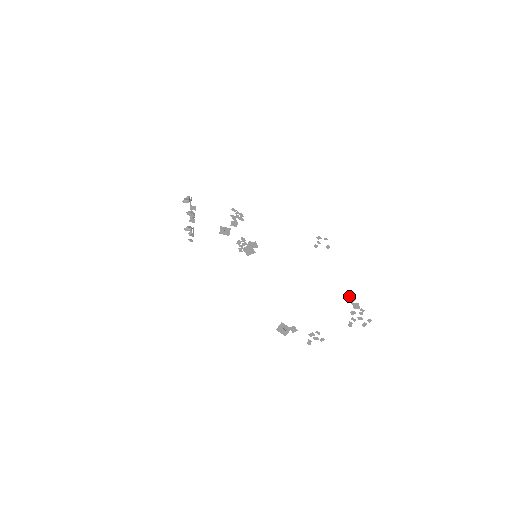
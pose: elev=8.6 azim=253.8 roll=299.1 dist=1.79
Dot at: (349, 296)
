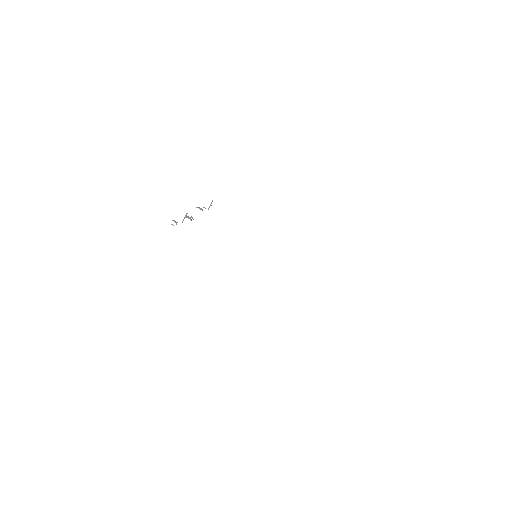
Dot at: occluded
